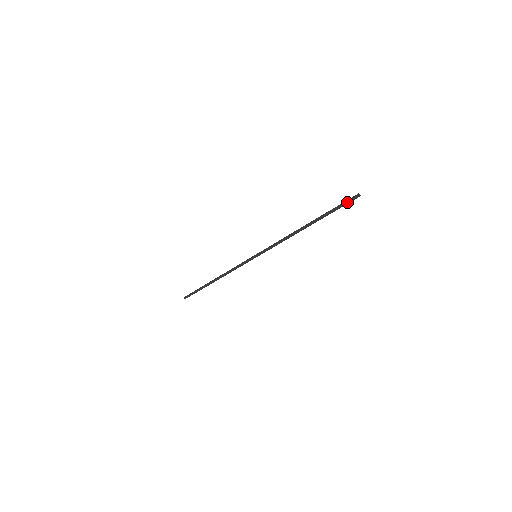
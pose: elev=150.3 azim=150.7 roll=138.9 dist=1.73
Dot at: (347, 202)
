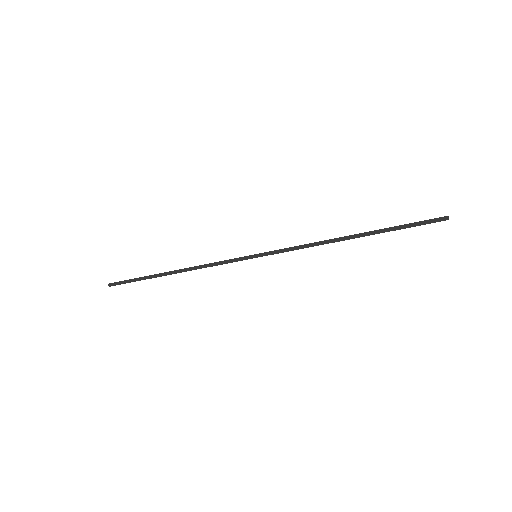
Dot at: occluded
